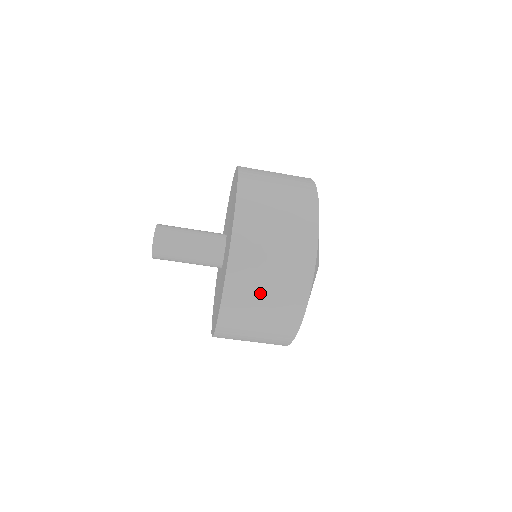
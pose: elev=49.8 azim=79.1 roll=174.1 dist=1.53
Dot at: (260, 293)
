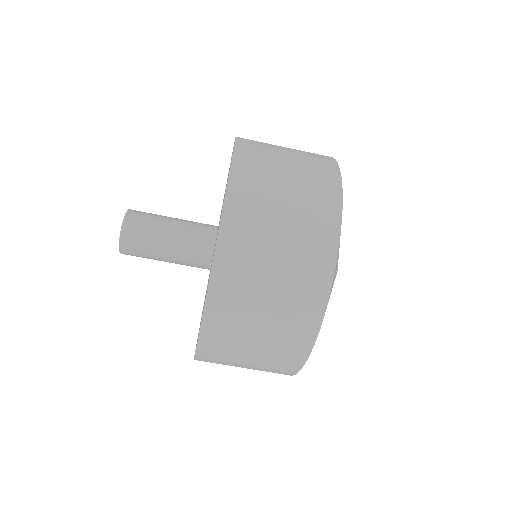
Dot at: (272, 226)
